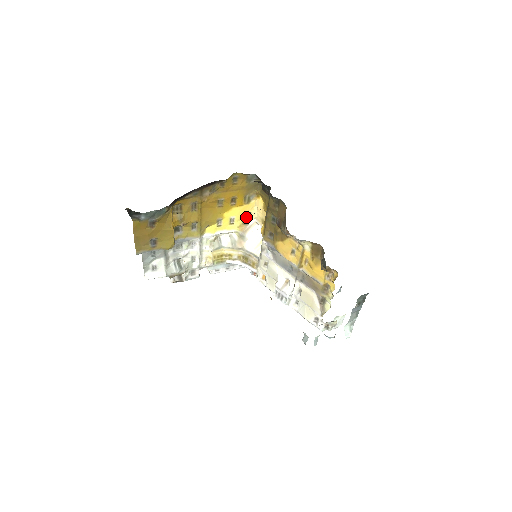
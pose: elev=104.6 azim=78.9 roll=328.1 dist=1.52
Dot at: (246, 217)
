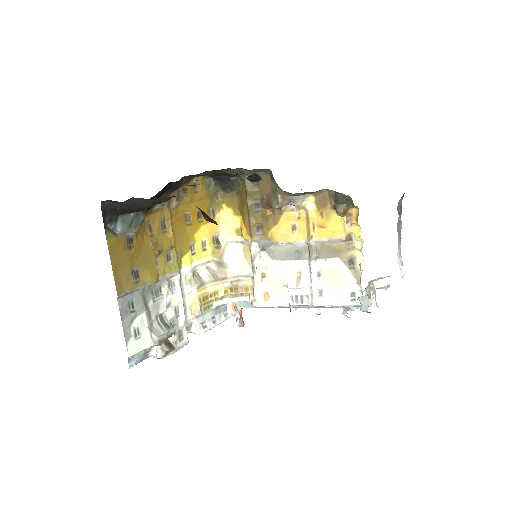
Dot at: (215, 239)
